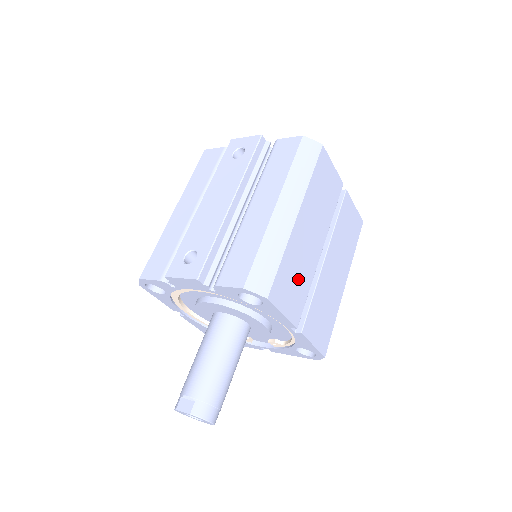
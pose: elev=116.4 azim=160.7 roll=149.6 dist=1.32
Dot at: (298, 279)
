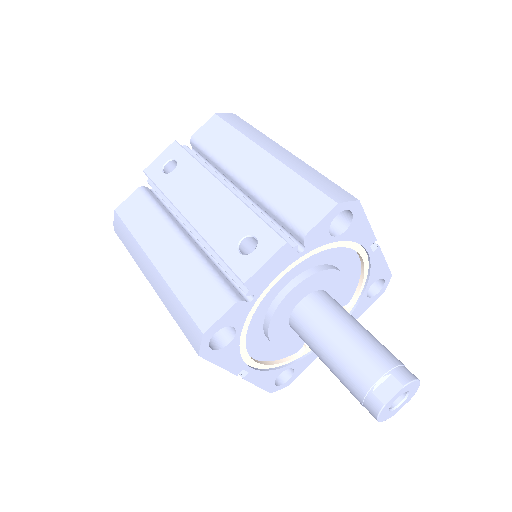
Dot at: occluded
